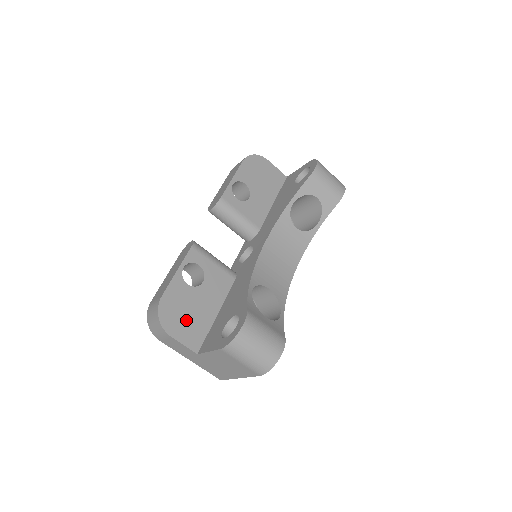
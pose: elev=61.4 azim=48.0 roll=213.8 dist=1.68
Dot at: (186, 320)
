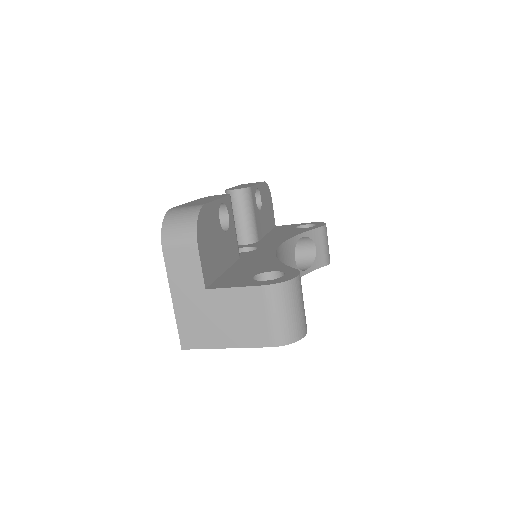
Dot at: (210, 247)
